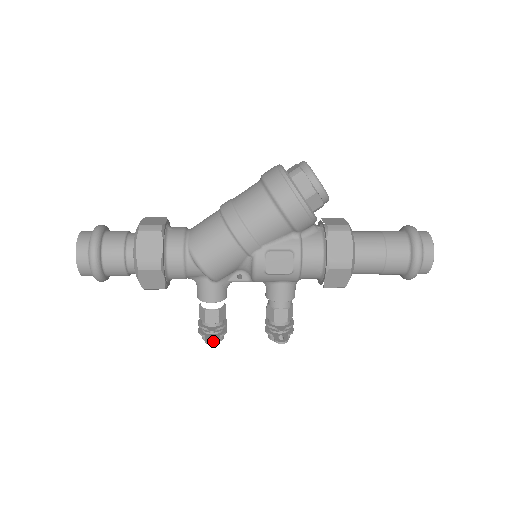
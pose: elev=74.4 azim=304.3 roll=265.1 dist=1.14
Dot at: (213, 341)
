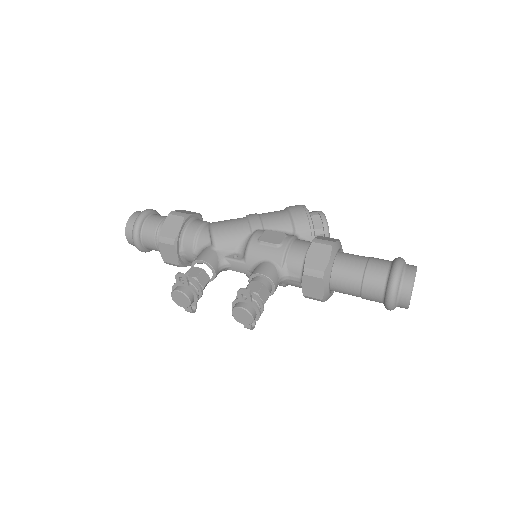
Dot at: (183, 275)
